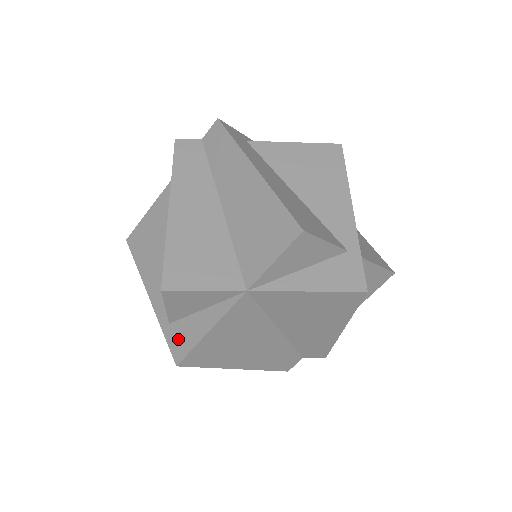
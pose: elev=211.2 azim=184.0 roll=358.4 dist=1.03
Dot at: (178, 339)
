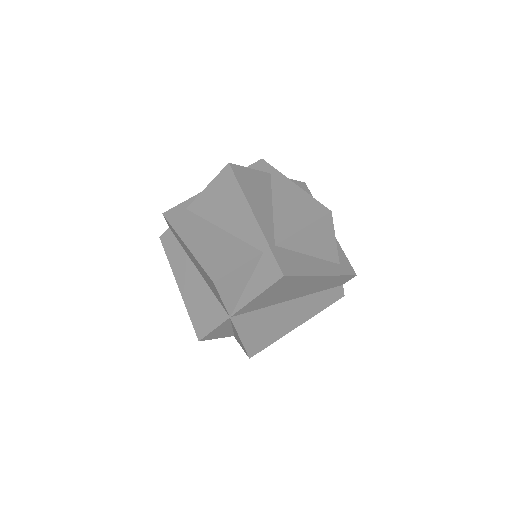
Dot at: (240, 344)
